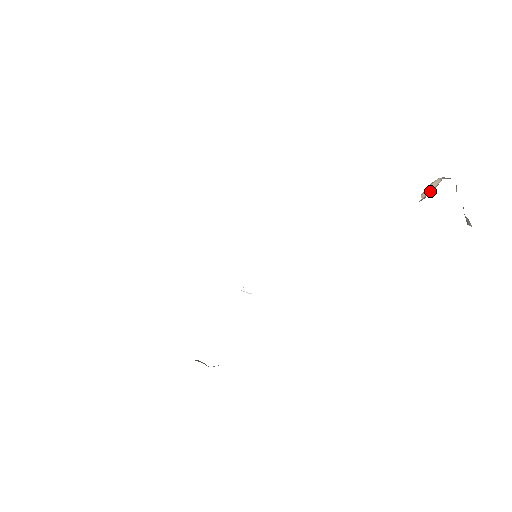
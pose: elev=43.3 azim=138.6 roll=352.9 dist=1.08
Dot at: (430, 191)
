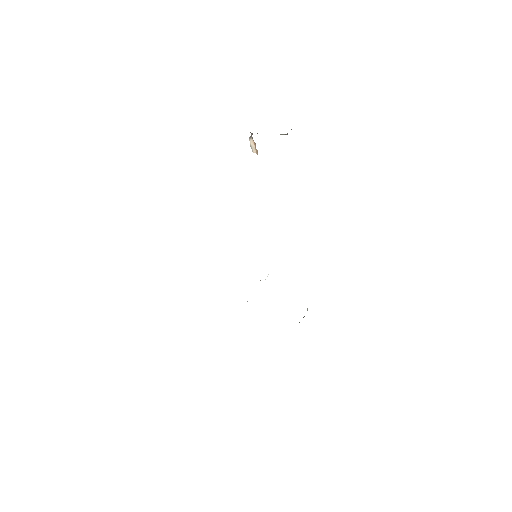
Dot at: (255, 147)
